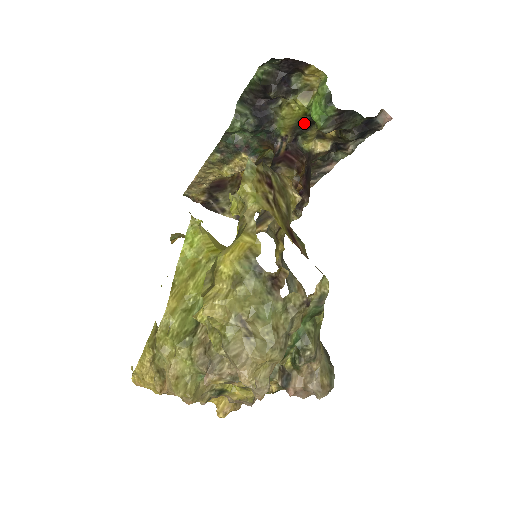
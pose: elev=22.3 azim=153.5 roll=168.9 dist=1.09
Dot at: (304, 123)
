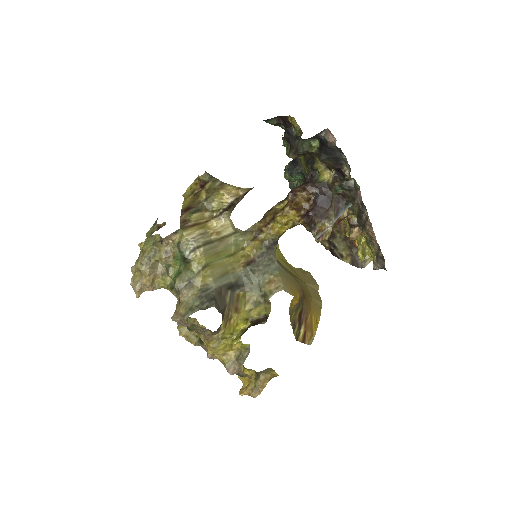
Dot at: (306, 159)
